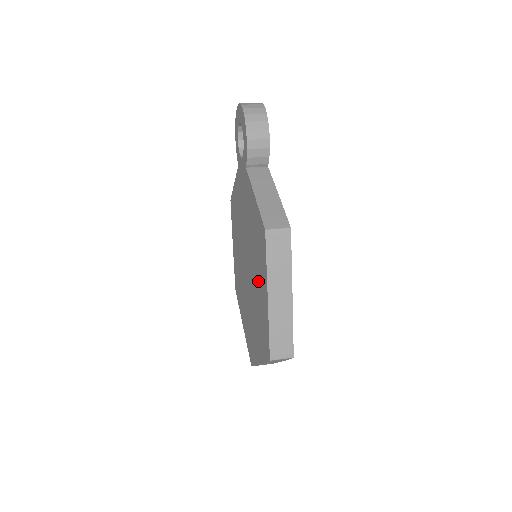
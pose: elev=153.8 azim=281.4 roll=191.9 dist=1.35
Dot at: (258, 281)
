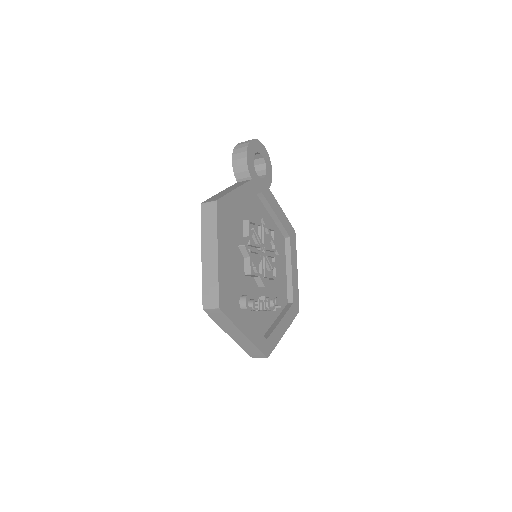
Dot at: occluded
